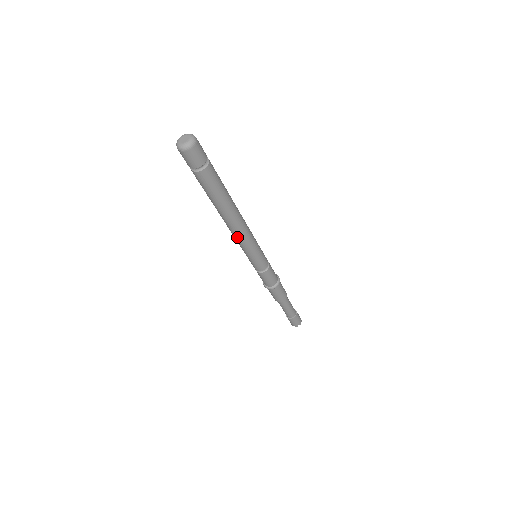
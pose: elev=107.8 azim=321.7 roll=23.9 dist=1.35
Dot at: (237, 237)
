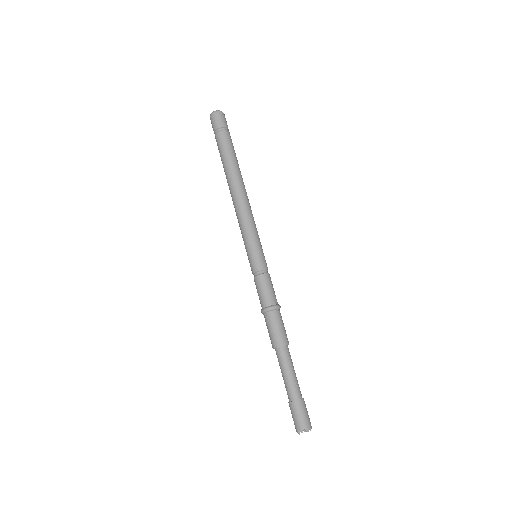
Dot at: (238, 212)
